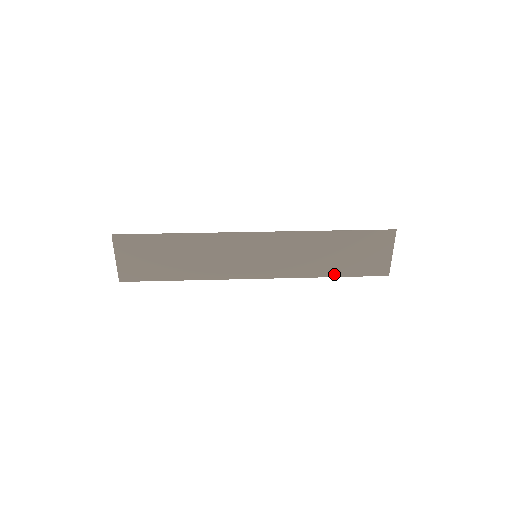
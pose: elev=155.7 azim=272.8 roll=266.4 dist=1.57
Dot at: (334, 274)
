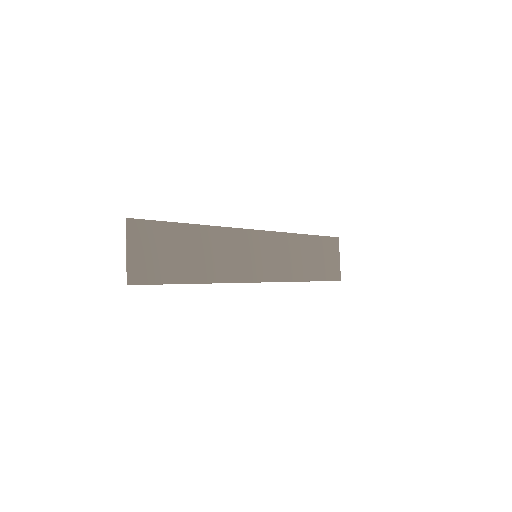
Dot at: (310, 278)
